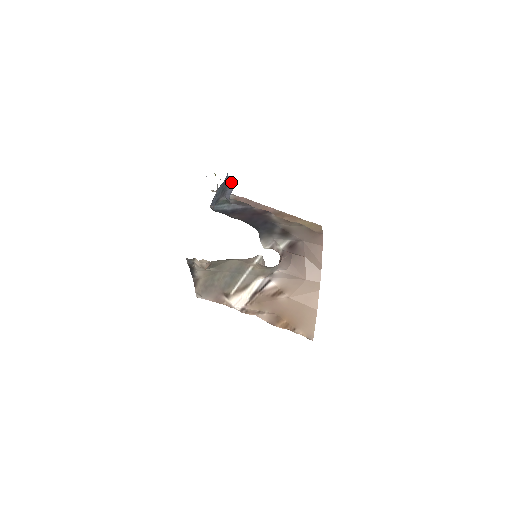
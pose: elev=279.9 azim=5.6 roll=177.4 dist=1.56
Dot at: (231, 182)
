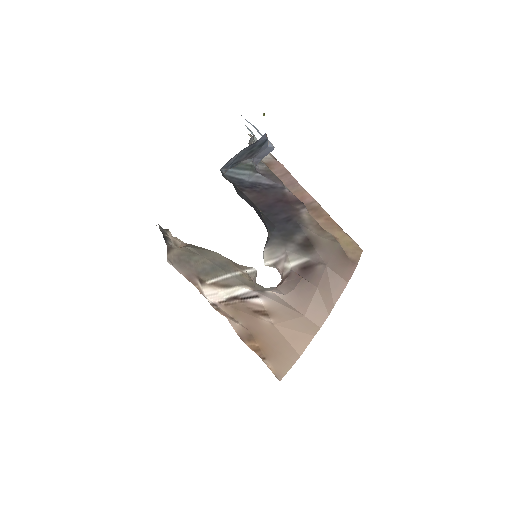
Dot at: occluded
